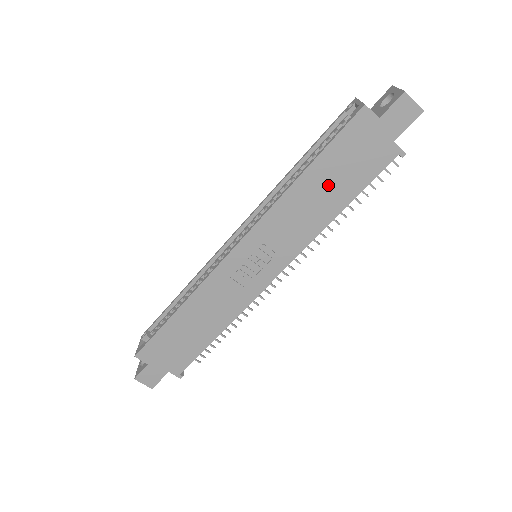
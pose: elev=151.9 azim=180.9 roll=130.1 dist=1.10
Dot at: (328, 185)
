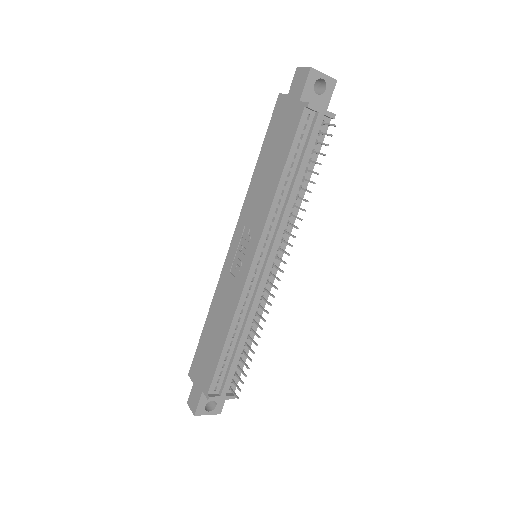
Dot at: (271, 161)
